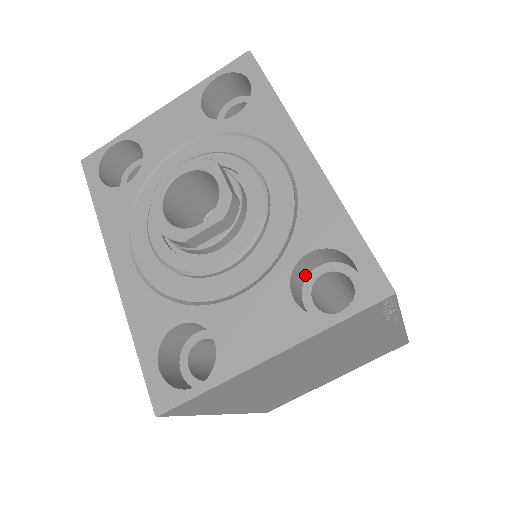
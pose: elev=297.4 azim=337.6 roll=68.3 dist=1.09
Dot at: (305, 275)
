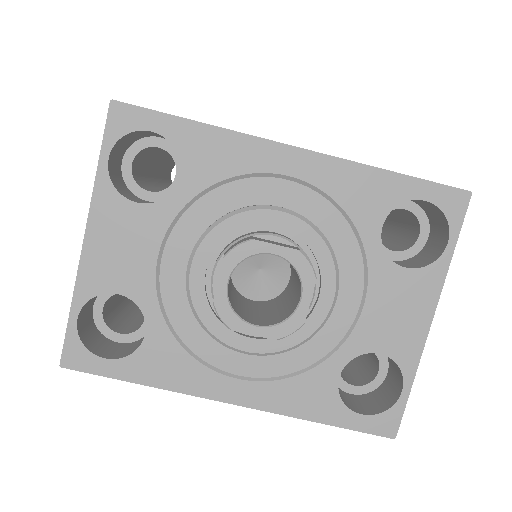
Dot at: occluded
